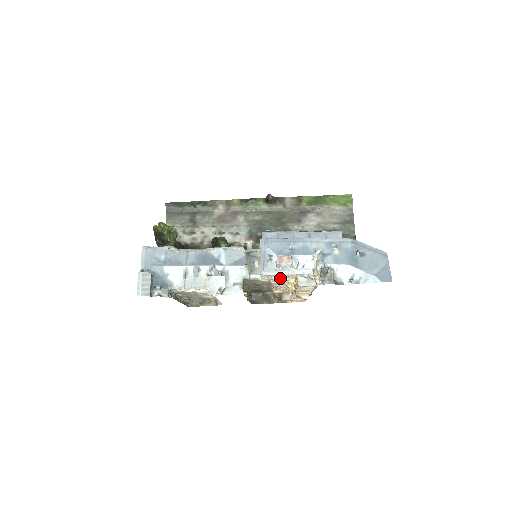
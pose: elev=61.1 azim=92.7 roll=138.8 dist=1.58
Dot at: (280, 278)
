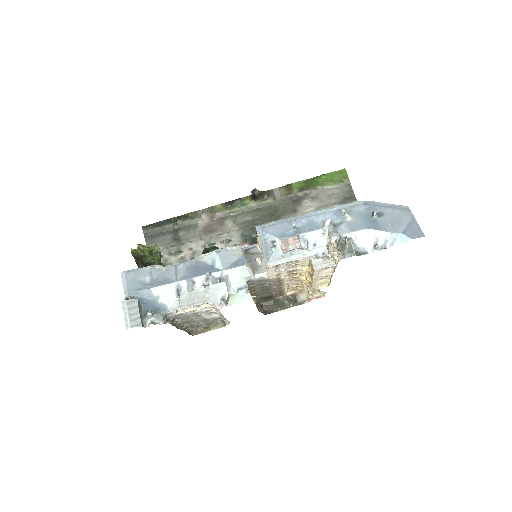
Dot at: (290, 269)
